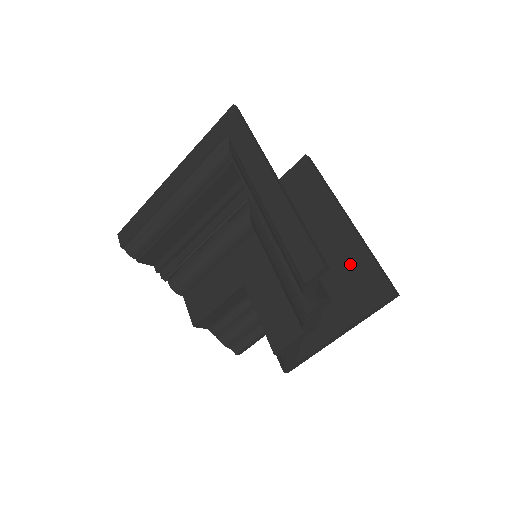
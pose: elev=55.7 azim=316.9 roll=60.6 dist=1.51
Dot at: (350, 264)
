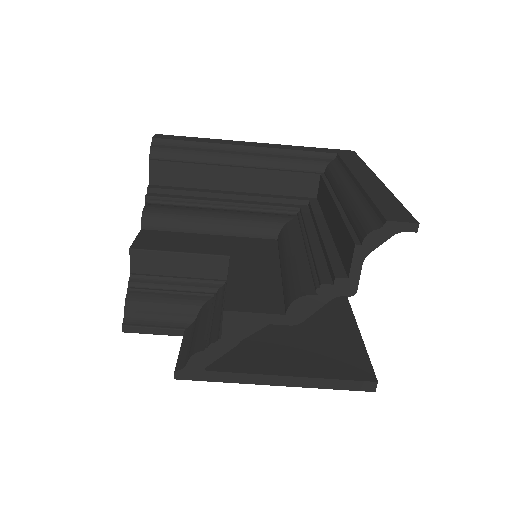
Dot at: (336, 336)
